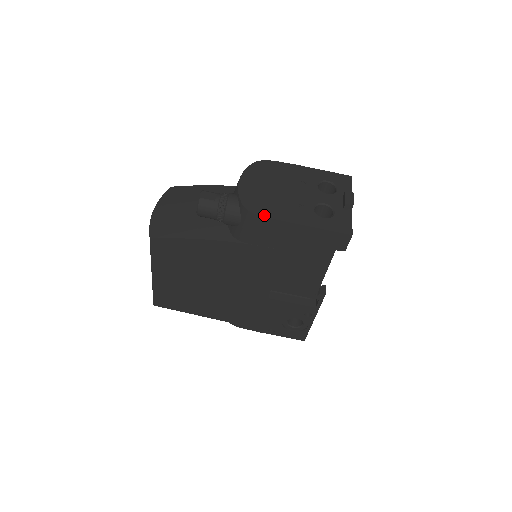
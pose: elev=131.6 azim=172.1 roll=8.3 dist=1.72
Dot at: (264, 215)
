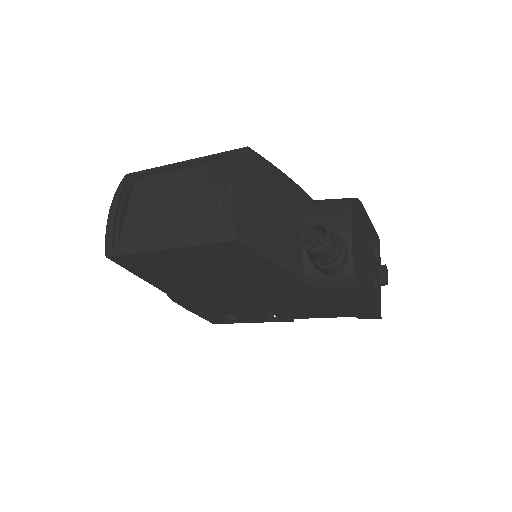
Dot at: (361, 287)
